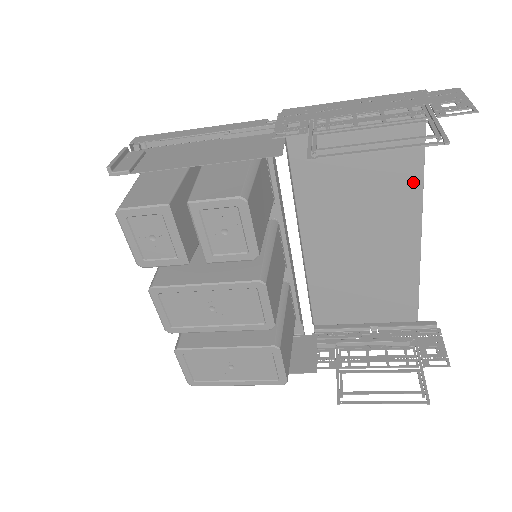
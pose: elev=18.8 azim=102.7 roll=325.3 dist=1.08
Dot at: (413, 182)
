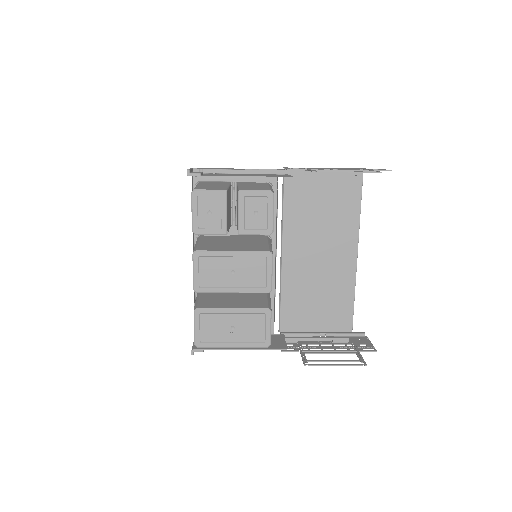
Dot at: (354, 223)
